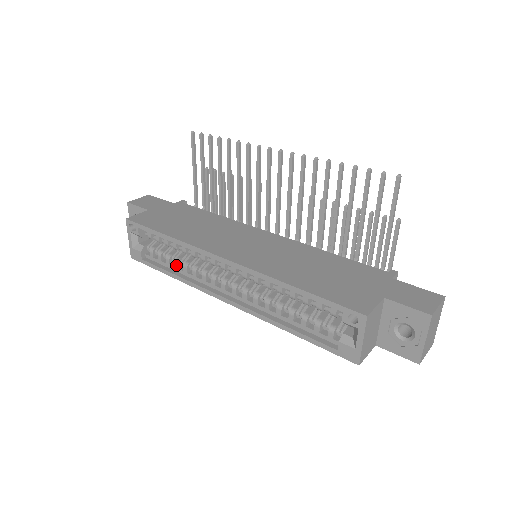
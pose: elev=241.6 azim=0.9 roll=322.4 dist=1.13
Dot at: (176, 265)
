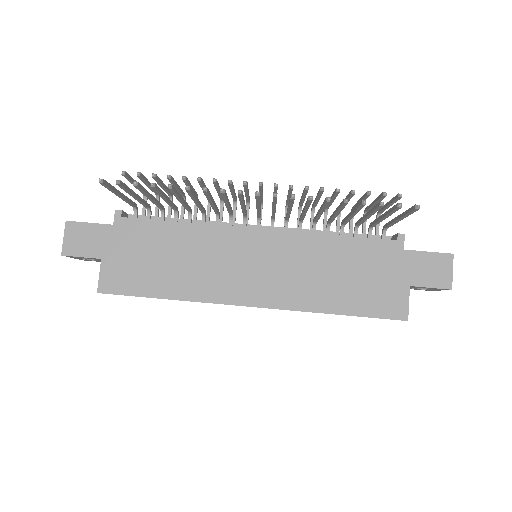
Dot at: occluded
